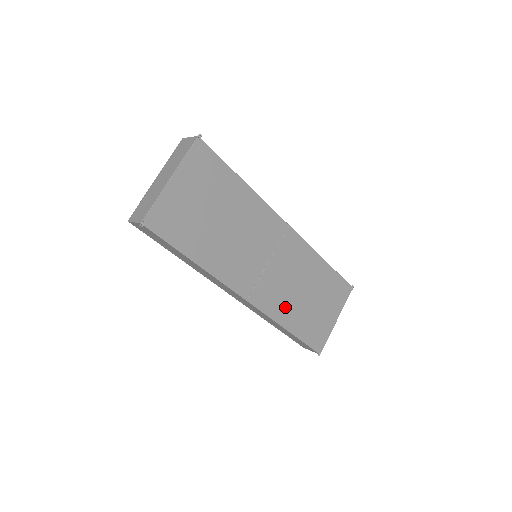
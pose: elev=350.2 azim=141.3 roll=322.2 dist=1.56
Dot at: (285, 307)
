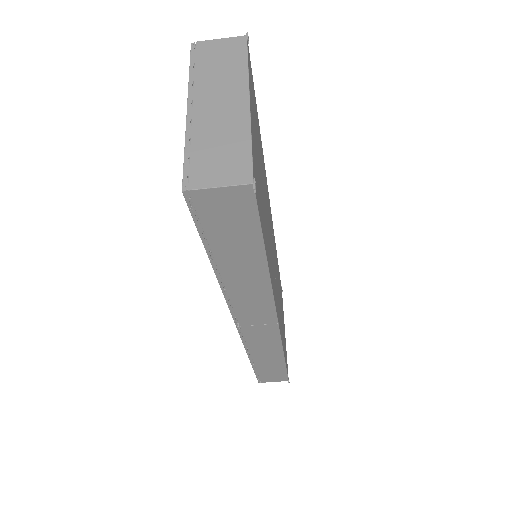
Dot at: (281, 325)
